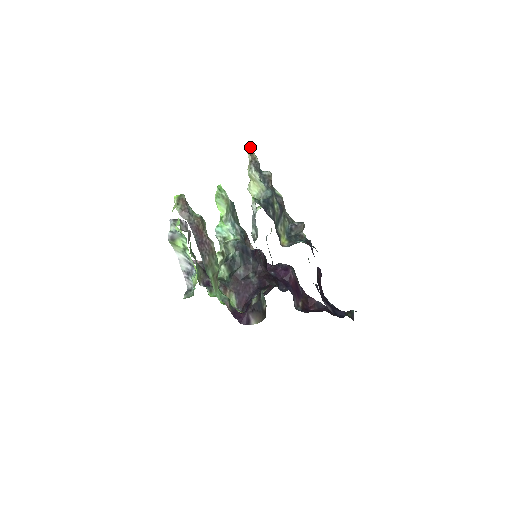
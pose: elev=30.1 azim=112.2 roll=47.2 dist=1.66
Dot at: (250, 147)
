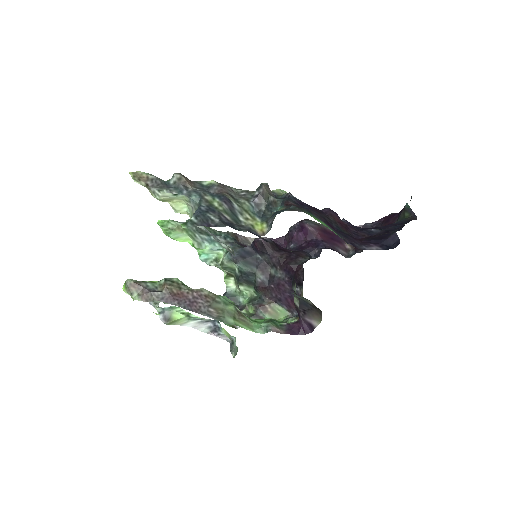
Dot at: (131, 172)
